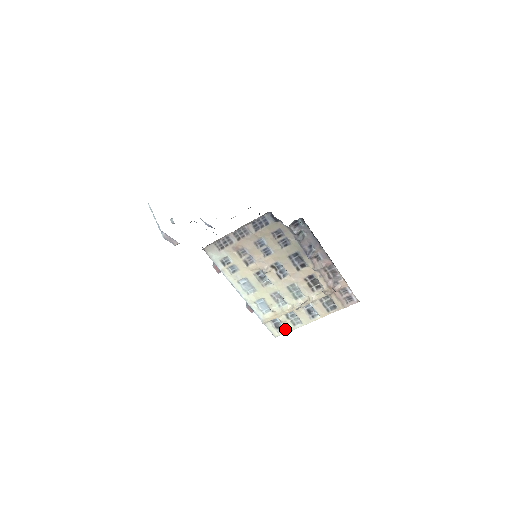
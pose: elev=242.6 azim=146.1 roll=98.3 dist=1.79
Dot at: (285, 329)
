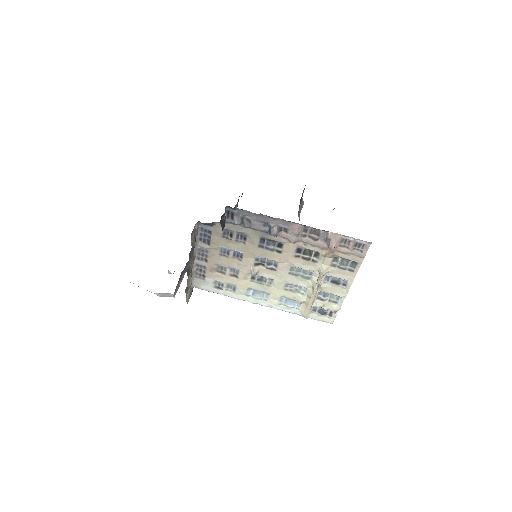
Dot at: occluded
